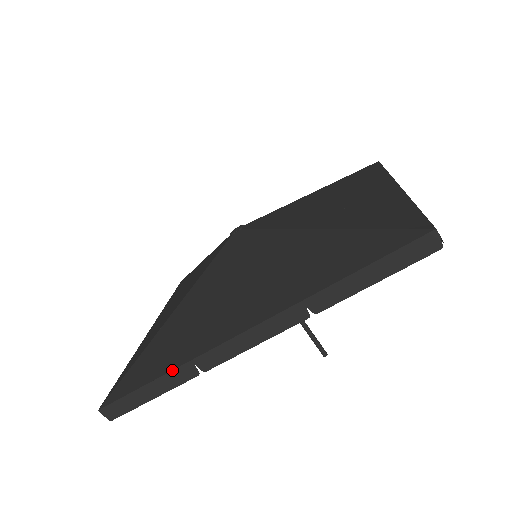
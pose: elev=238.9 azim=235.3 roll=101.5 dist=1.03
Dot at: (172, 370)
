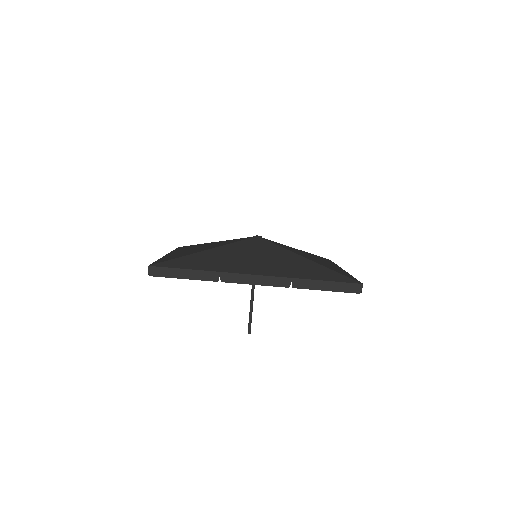
Dot at: (207, 270)
